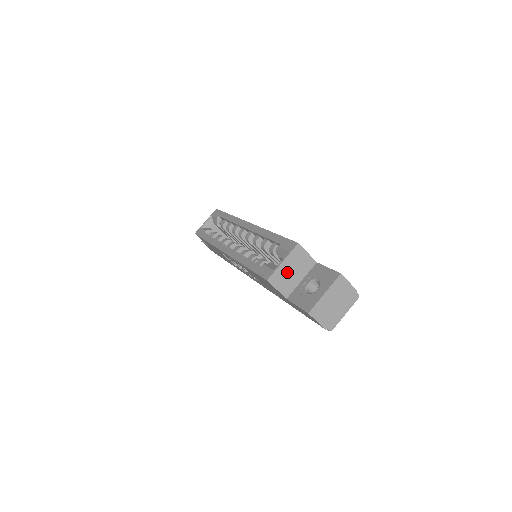
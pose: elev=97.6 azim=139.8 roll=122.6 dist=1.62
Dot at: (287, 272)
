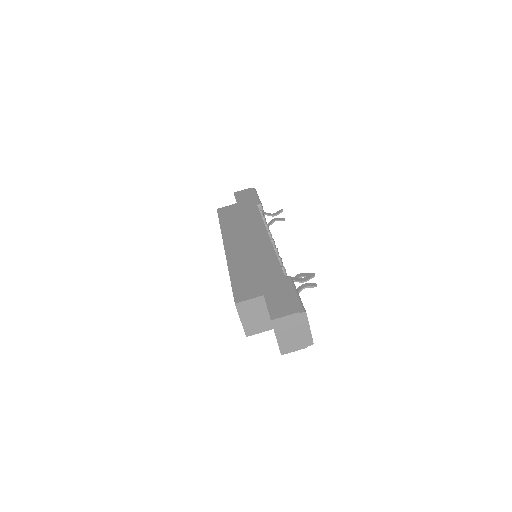
Dot at: (252, 321)
